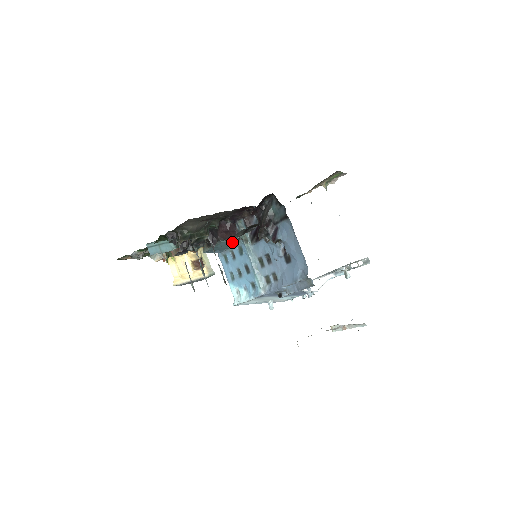
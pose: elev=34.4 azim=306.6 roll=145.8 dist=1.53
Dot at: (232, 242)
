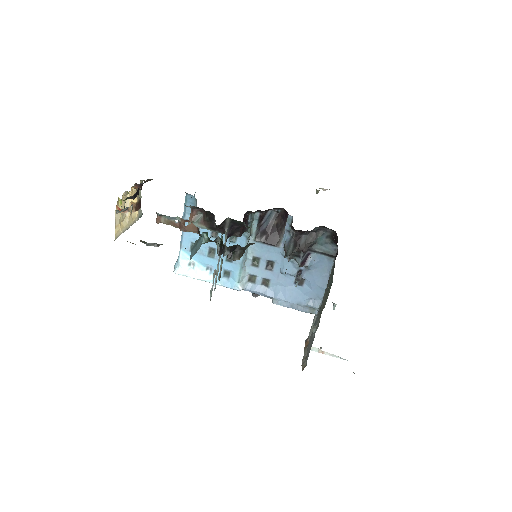
Dot at: occluded
